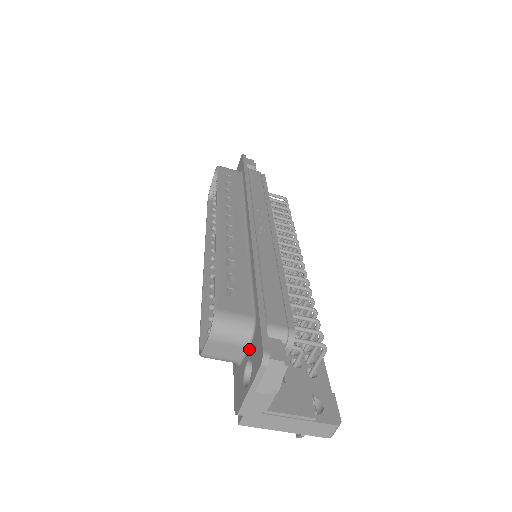
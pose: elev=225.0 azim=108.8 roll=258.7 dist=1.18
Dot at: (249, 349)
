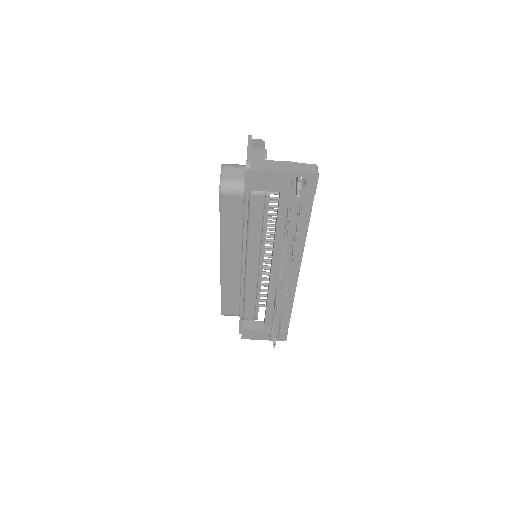
Dot at: occluded
